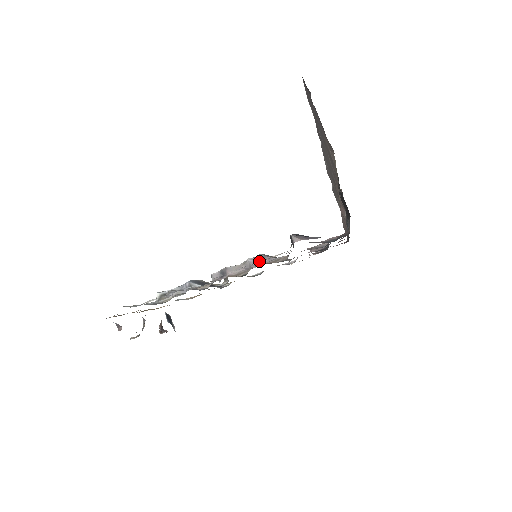
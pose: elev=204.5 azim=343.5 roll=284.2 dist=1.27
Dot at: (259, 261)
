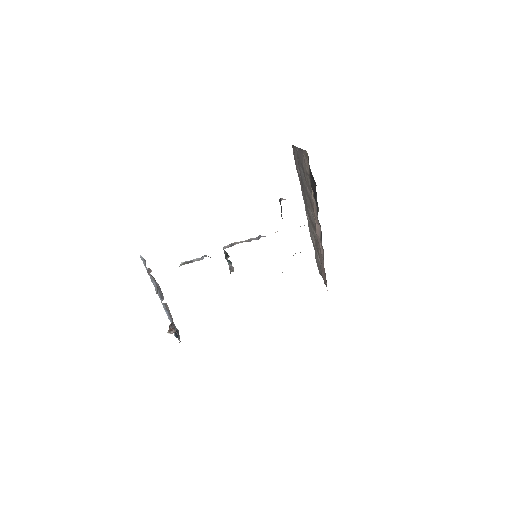
Dot at: (258, 238)
